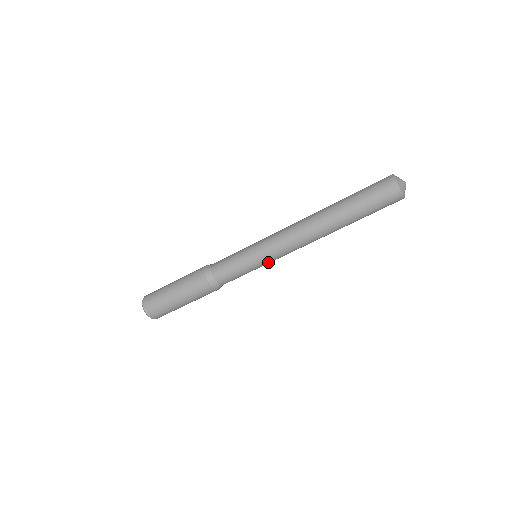
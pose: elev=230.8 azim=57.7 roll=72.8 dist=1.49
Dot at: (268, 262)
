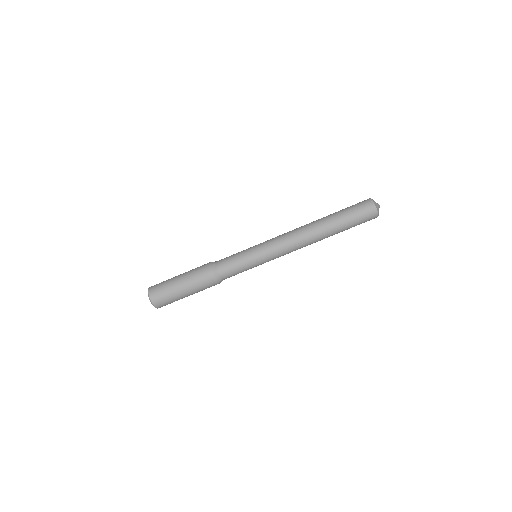
Dot at: (267, 261)
